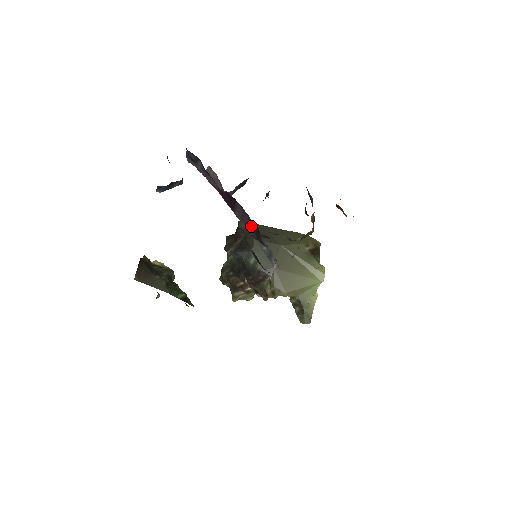
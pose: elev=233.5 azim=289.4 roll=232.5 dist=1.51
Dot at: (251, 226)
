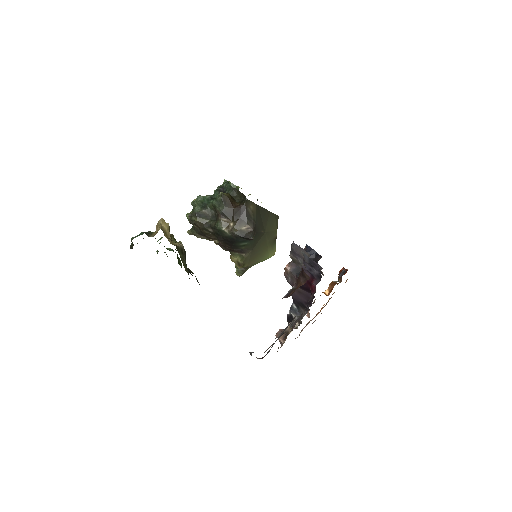
Dot at: (301, 299)
